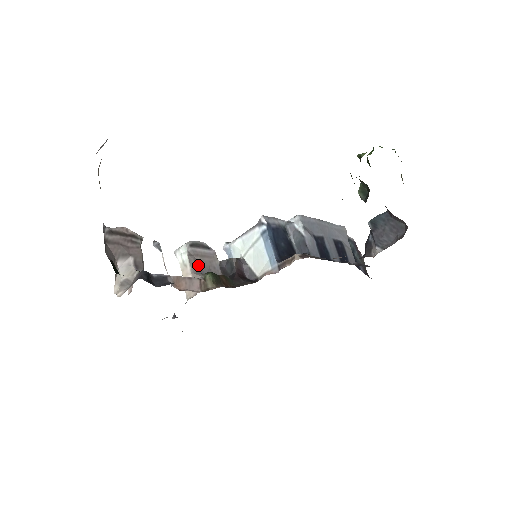
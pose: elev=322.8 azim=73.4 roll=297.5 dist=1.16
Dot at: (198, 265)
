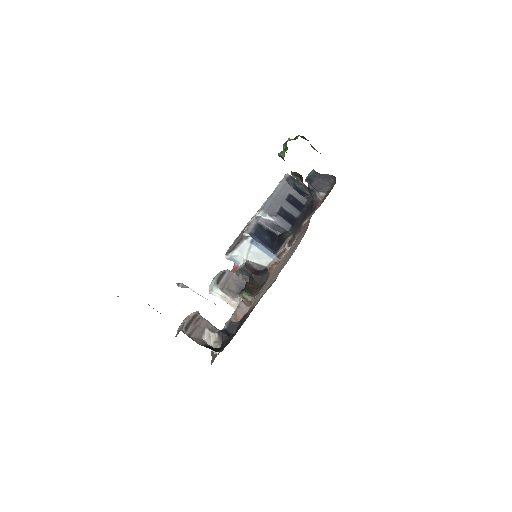
Dot at: (230, 290)
